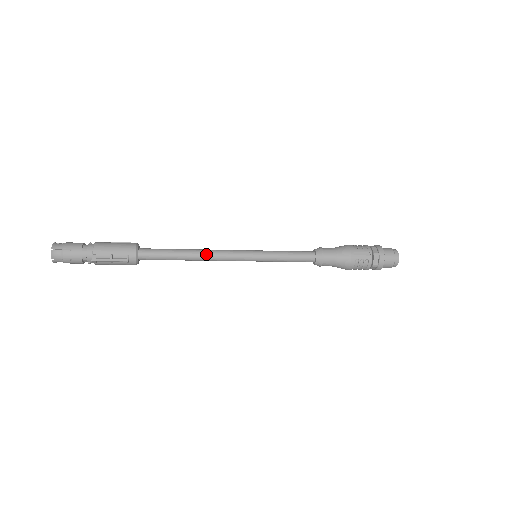
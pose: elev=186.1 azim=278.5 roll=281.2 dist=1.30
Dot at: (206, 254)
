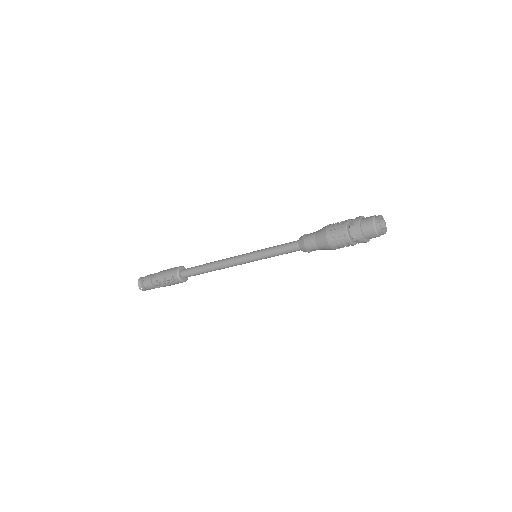
Dot at: (219, 264)
